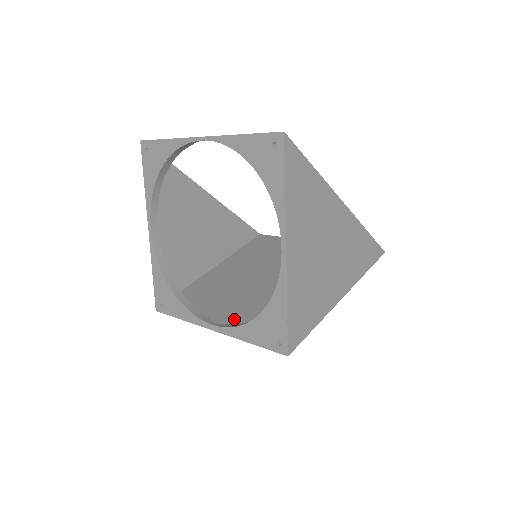
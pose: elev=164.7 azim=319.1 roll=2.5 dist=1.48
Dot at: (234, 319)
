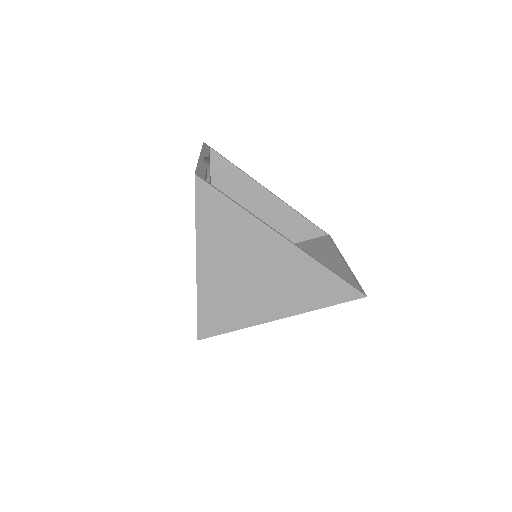
Dot at: occluded
